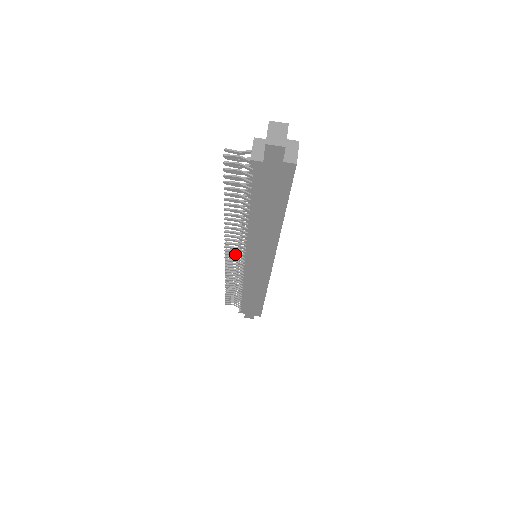
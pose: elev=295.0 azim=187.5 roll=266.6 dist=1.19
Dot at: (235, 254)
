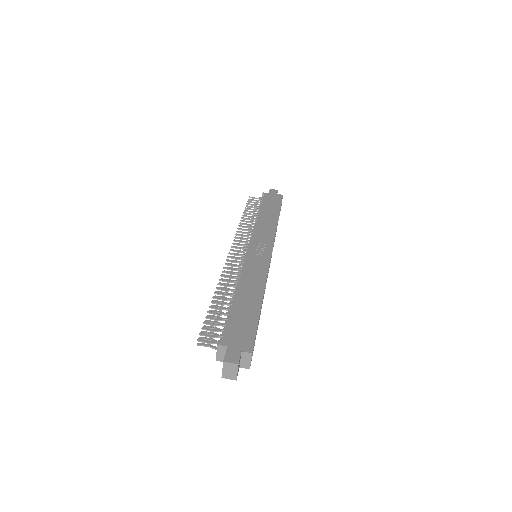
Dot at: occluded
